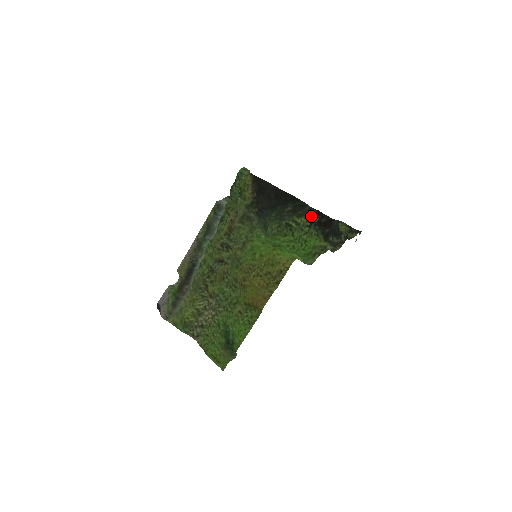
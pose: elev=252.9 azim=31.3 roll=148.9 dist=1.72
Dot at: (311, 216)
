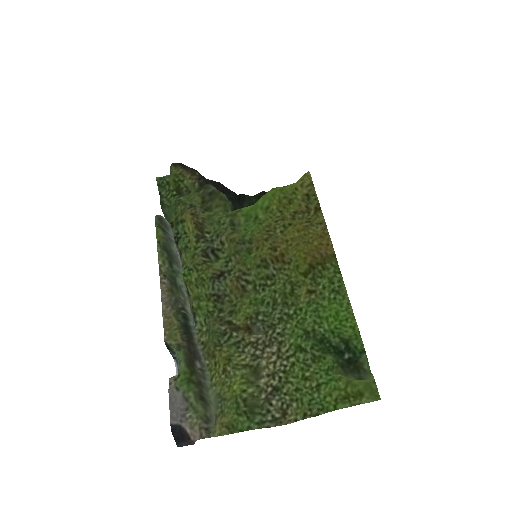
Dot at: occluded
